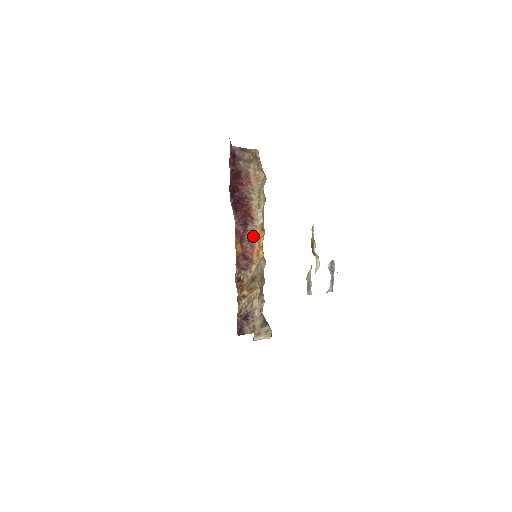
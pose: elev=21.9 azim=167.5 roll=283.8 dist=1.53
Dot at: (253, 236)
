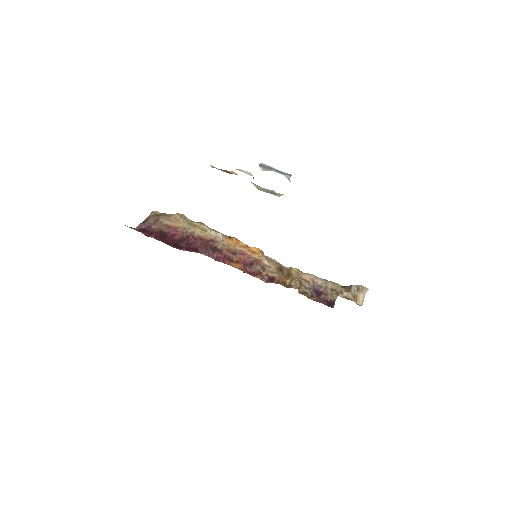
Dot at: (231, 248)
